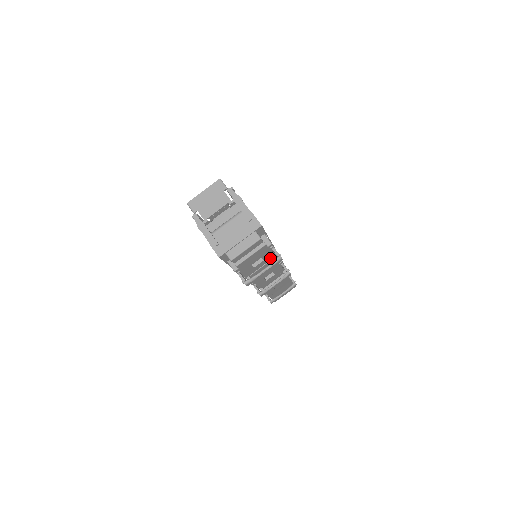
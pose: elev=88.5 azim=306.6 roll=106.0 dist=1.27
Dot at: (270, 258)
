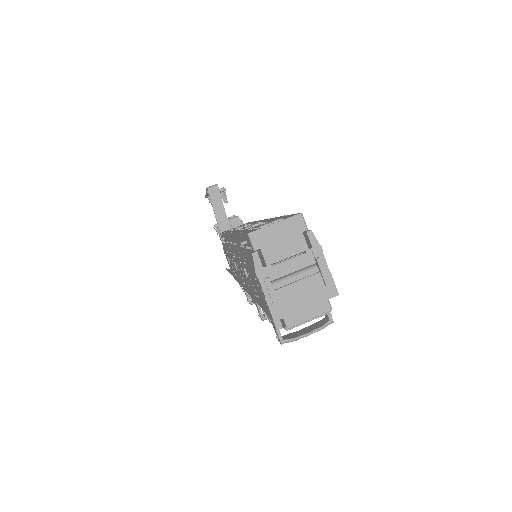
Dot at: occluded
